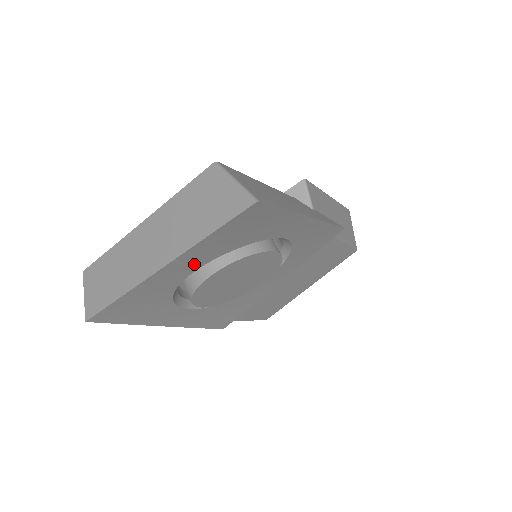
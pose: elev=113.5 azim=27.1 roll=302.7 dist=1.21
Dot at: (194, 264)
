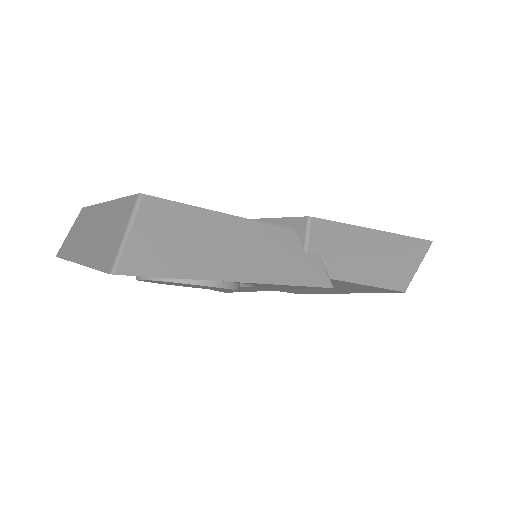
Dot at: occluded
